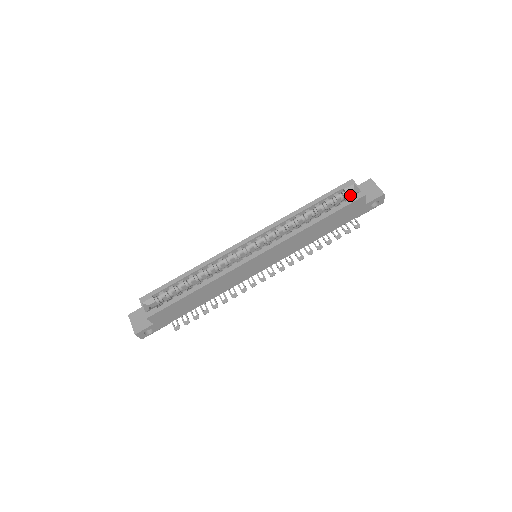
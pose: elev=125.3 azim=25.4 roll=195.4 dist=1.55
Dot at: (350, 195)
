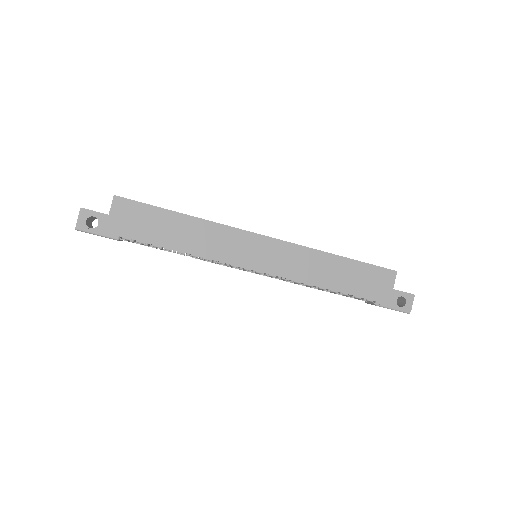
Dot at: occluded
